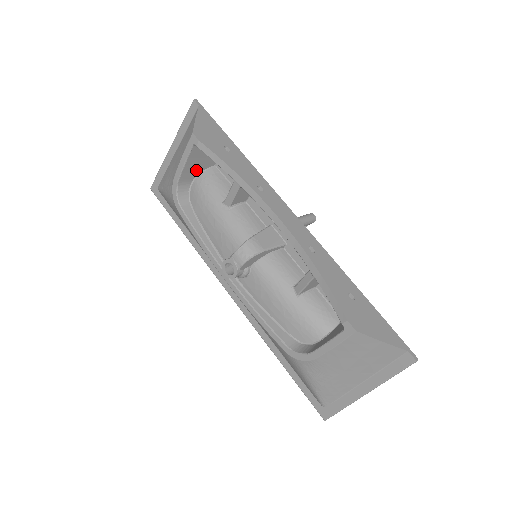
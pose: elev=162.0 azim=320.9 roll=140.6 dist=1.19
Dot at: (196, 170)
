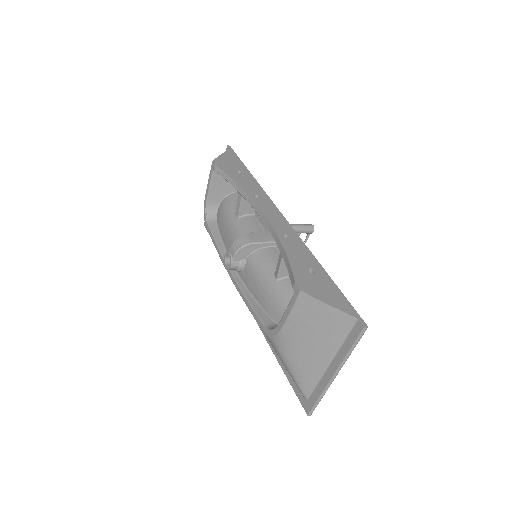
Dot at: (221, 194)
